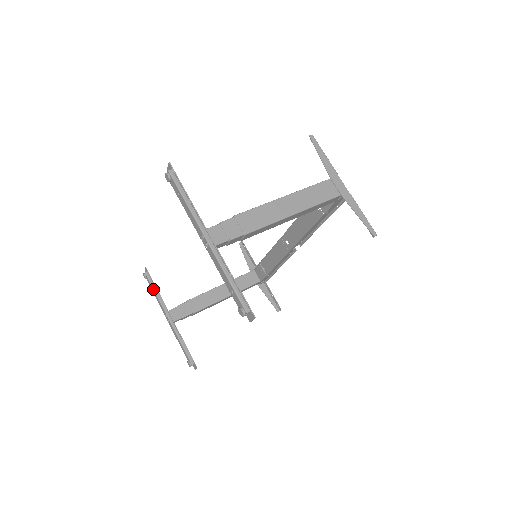
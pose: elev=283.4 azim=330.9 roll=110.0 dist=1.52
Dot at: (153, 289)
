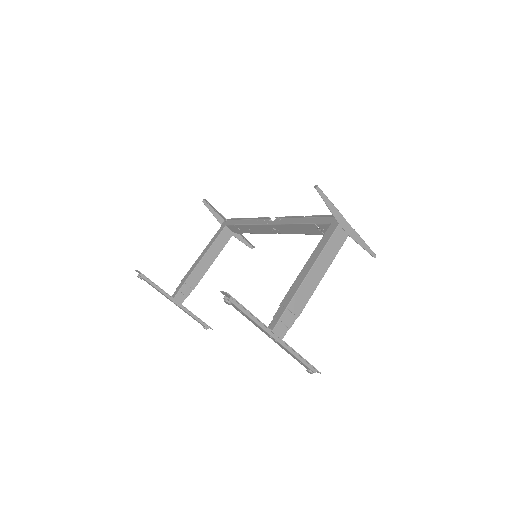
Dot at: occluded
